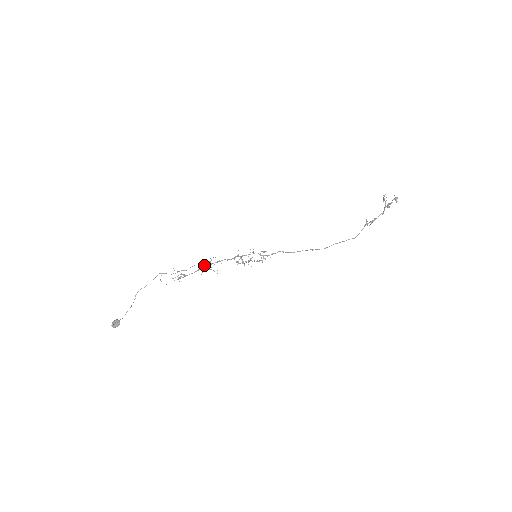
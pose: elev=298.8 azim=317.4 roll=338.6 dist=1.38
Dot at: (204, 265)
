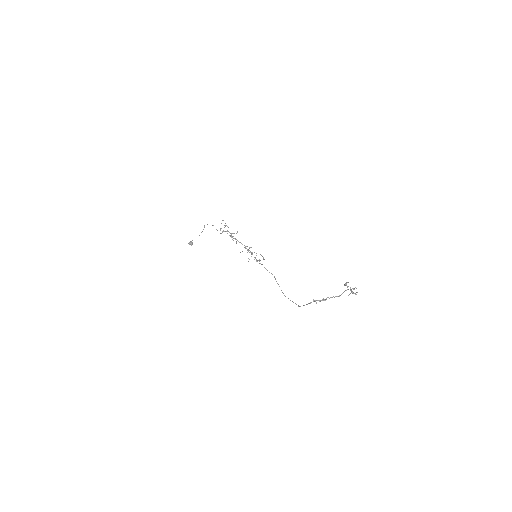
Dot at: (231, 237)
